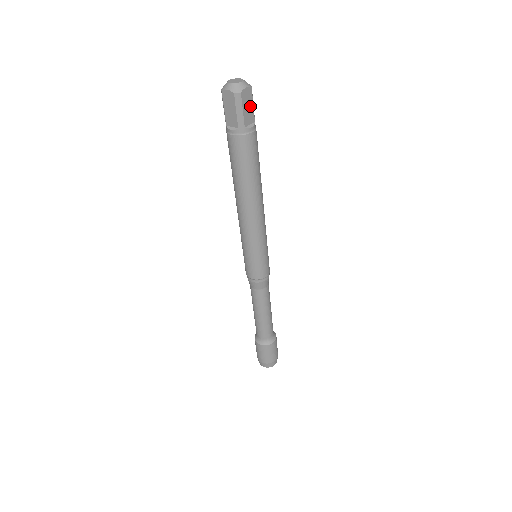
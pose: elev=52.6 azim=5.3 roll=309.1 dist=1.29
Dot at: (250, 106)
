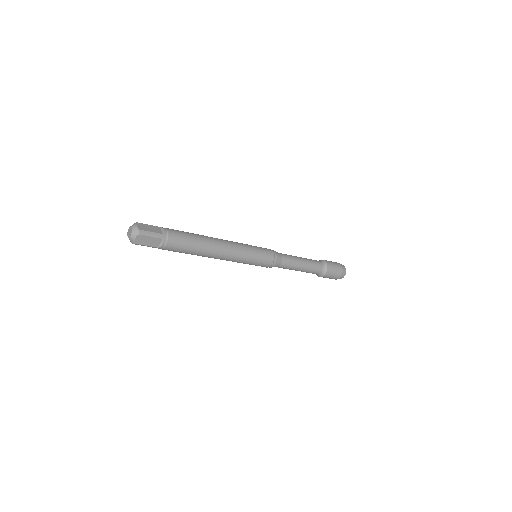
Dot at: (149, 239)
